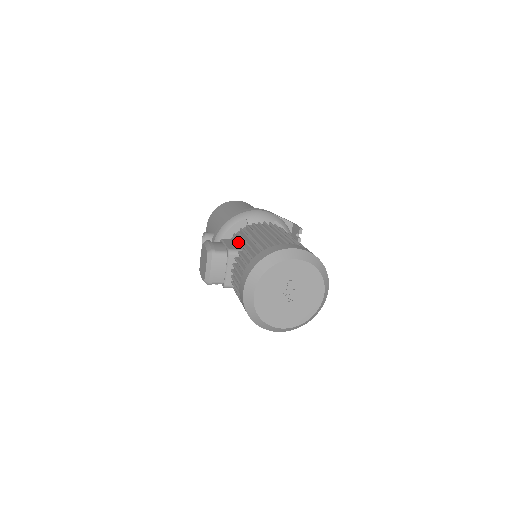
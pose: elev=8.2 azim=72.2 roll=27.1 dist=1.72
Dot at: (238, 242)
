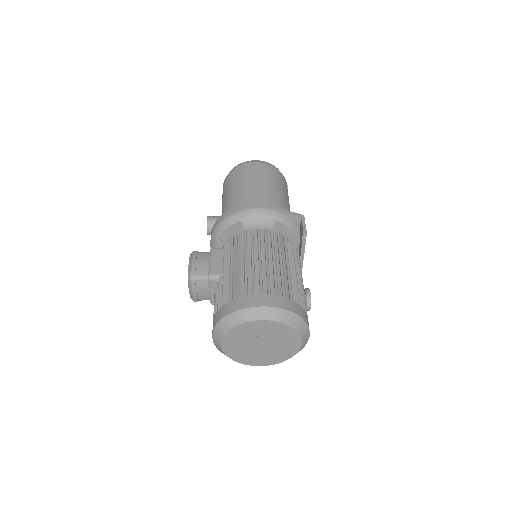
Dot at: (225, 257)
